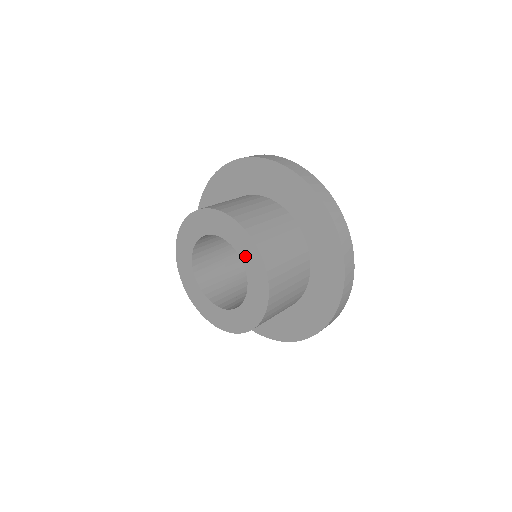
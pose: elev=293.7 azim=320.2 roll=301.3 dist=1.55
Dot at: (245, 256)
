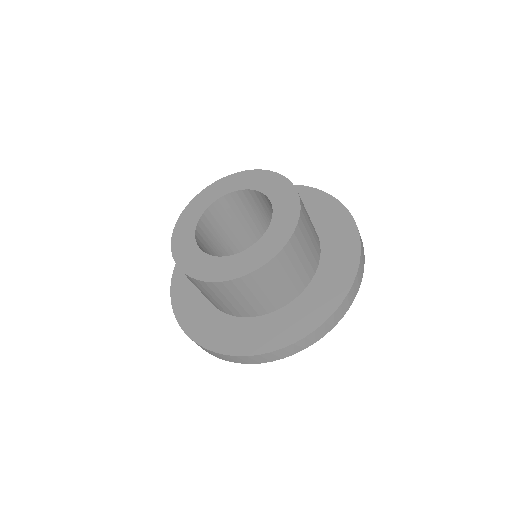
Dot at: (279, 204)
